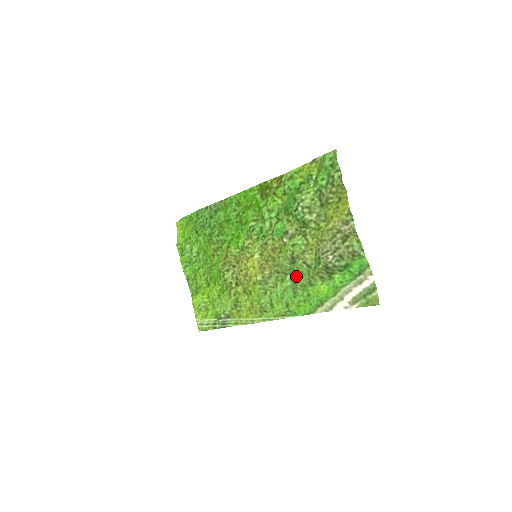
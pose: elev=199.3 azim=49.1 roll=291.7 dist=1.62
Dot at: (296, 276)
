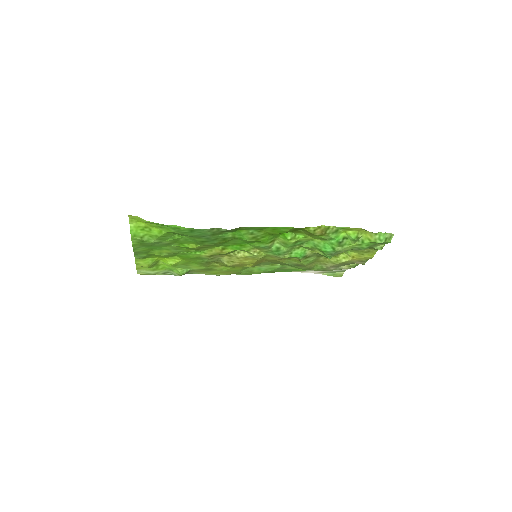
Dot at: (289, 266)
